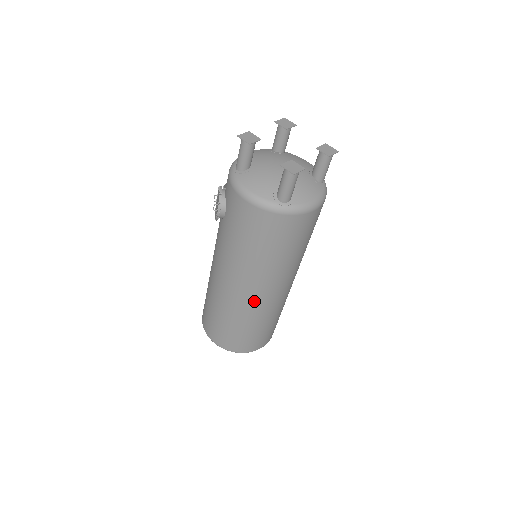
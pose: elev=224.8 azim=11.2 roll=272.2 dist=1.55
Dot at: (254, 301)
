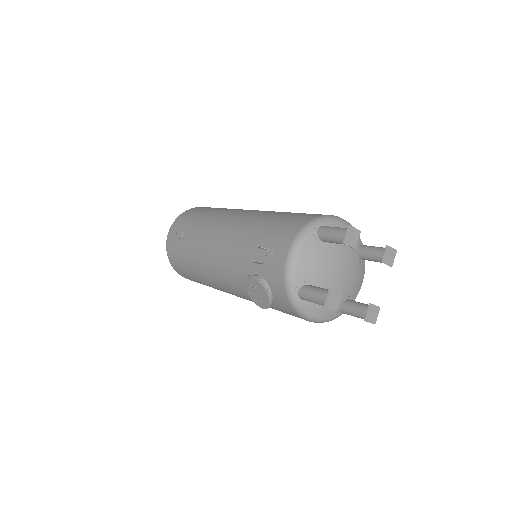
Dot at: occluded
